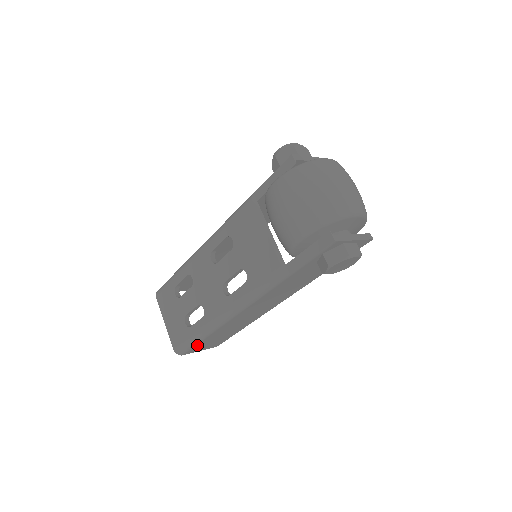
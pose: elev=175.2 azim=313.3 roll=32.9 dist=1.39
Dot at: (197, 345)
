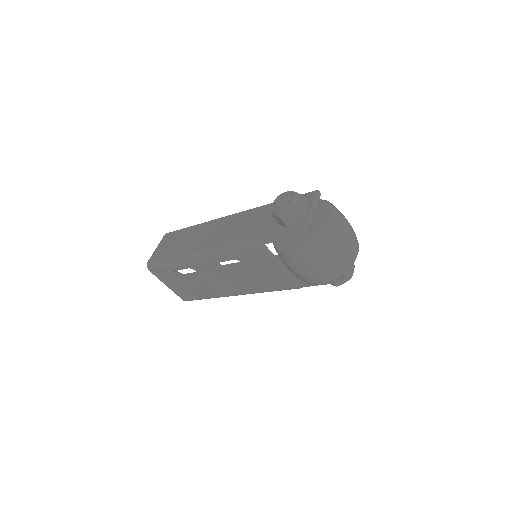
Dot at: occluded
